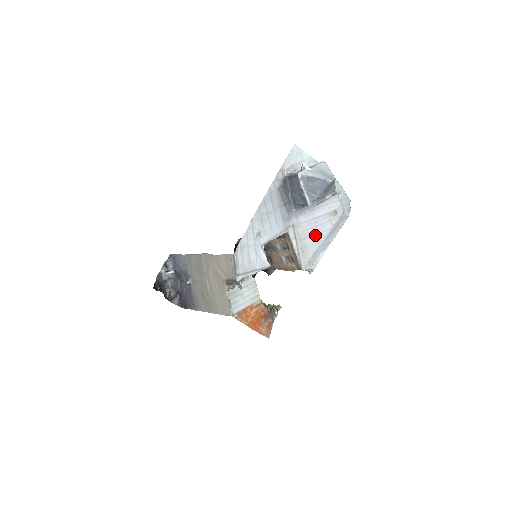
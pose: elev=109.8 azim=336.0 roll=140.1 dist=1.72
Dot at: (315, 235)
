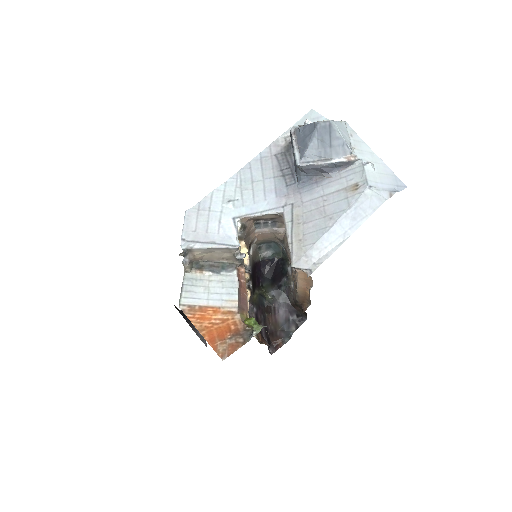
Dot at: (321, 218)
